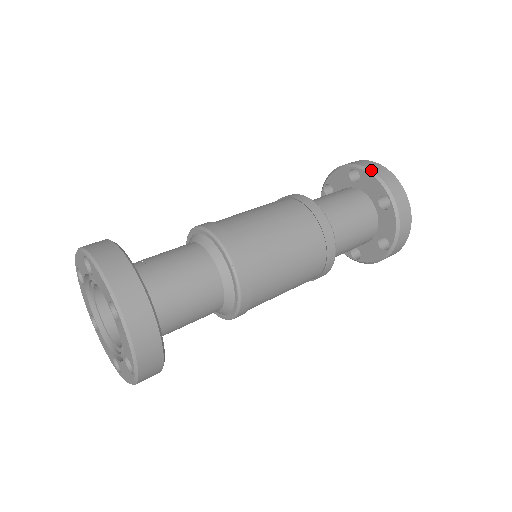
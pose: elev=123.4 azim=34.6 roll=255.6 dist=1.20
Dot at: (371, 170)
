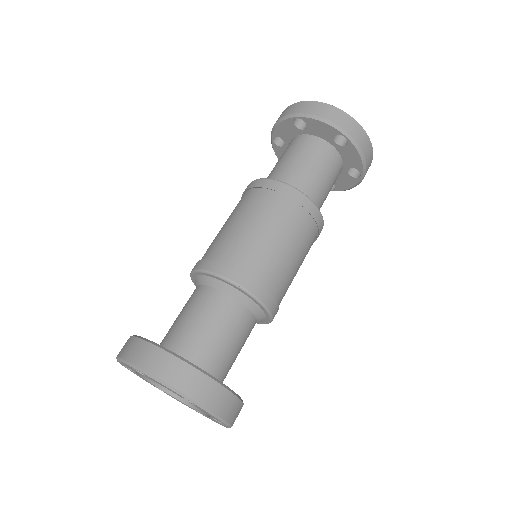
Dot at: (315, 115)
